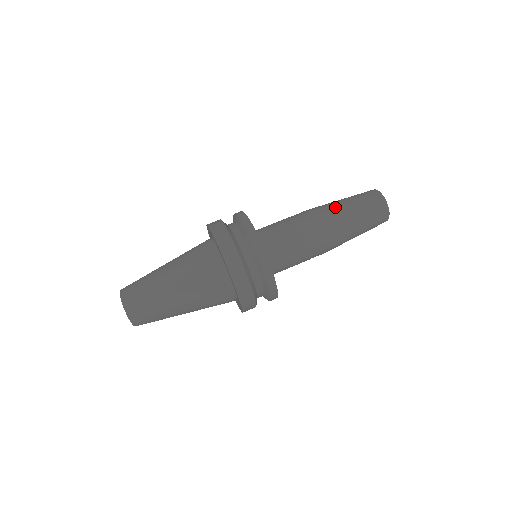
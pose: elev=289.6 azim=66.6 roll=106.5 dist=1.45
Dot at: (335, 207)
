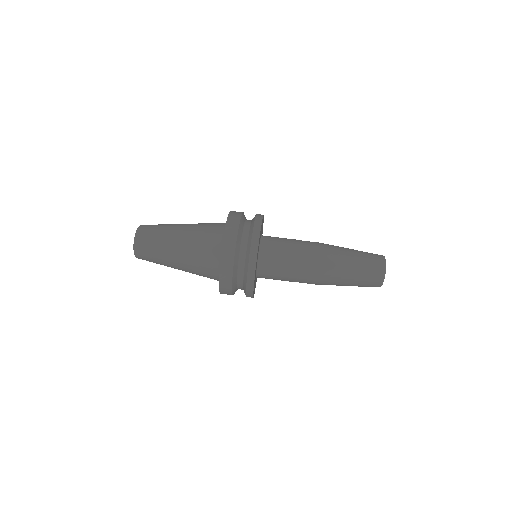
Dot at: (339, 262)
